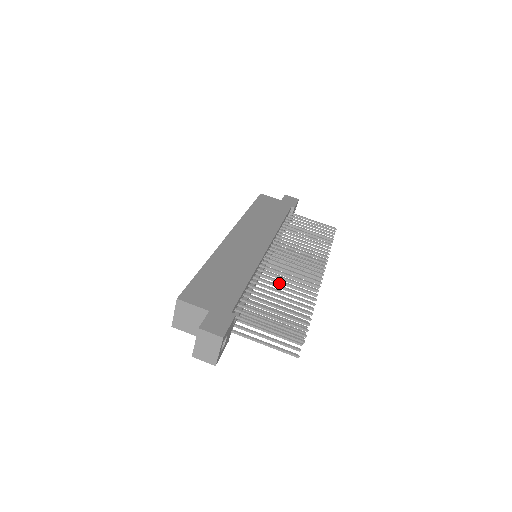
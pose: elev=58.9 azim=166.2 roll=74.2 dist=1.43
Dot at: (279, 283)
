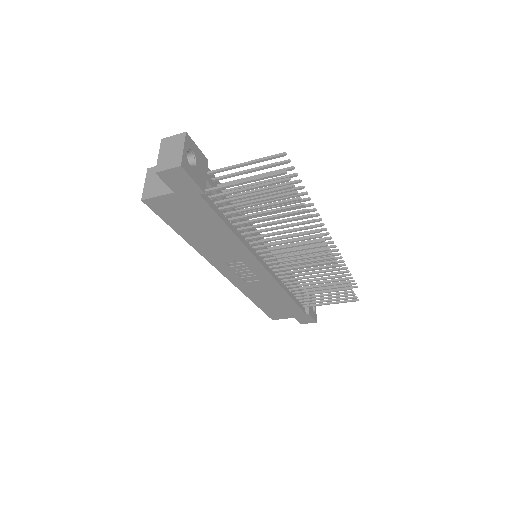
Dot at: (281, 248)
